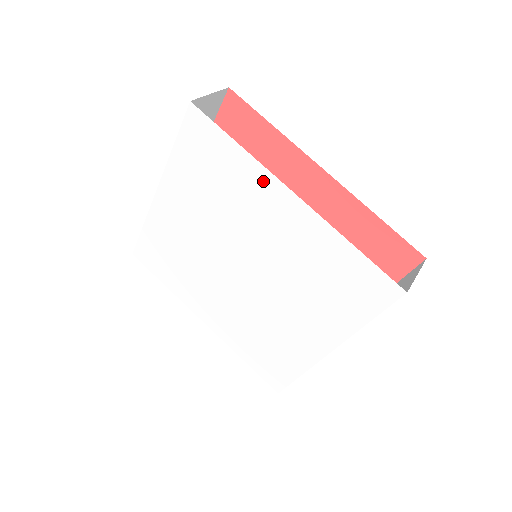
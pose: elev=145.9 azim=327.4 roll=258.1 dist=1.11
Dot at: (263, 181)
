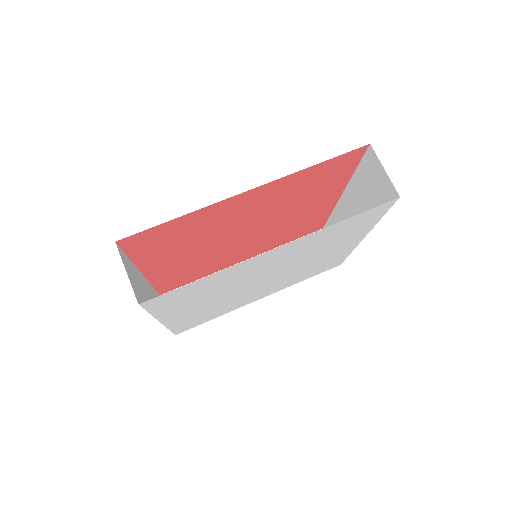
Dot at: (244, 265)
